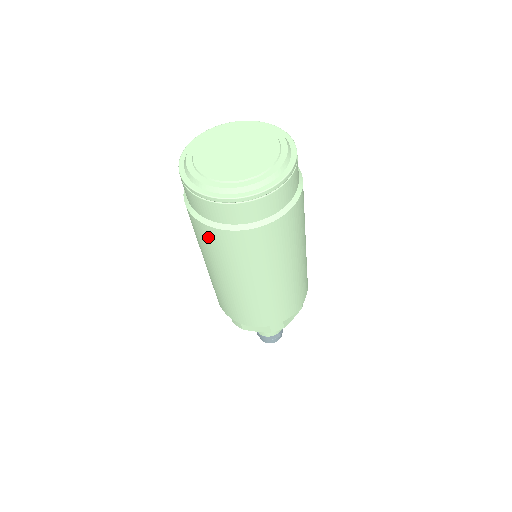
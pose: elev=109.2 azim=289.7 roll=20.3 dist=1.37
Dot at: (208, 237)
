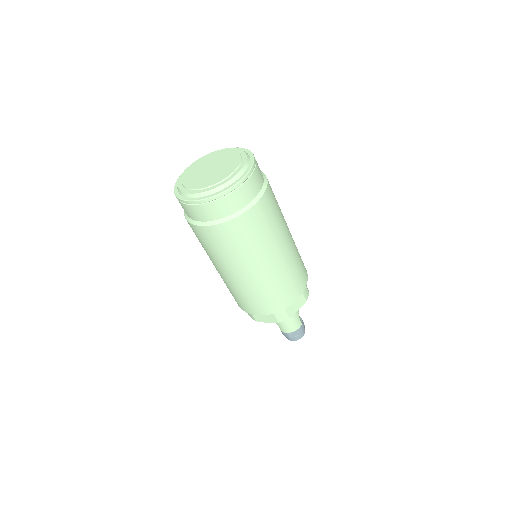
Dot at: (199, 235)
